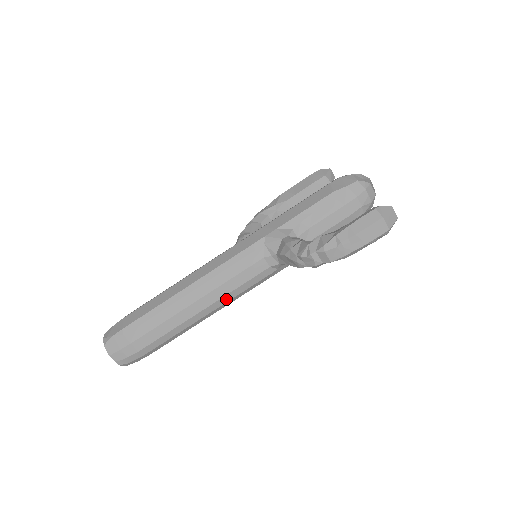
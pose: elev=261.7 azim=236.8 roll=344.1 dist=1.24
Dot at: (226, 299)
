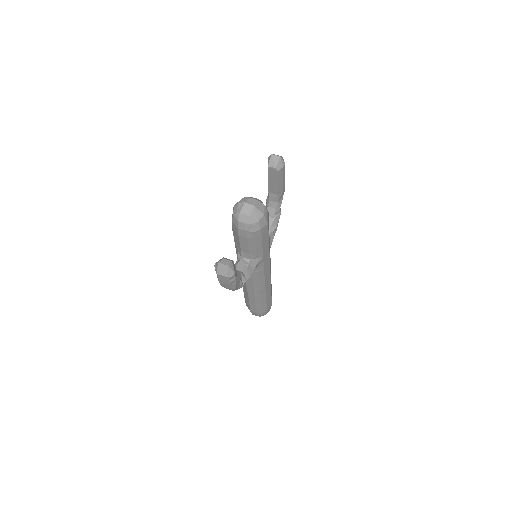
Dot at: (257, 287)
